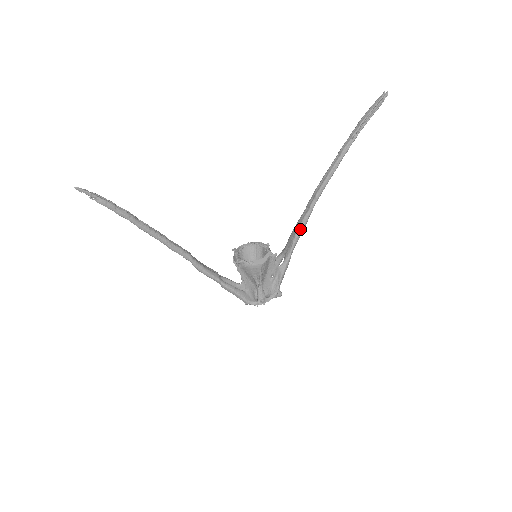
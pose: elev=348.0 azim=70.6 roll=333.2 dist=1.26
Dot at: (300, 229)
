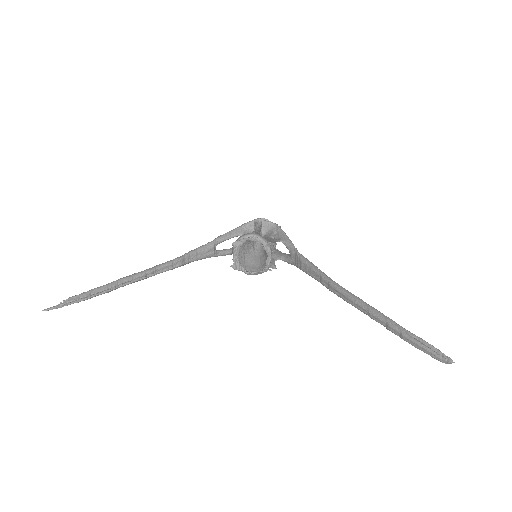
Dot at: occluded
